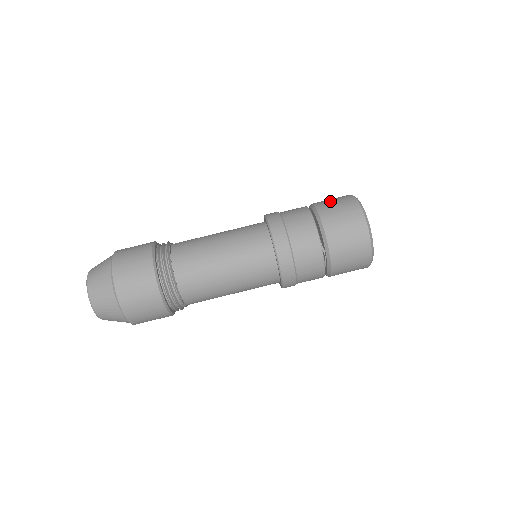
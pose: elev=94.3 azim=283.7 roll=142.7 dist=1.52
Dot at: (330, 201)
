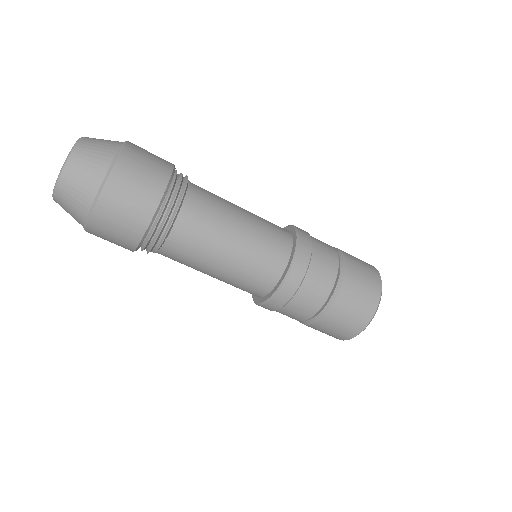
Dot at: (357, 259)
